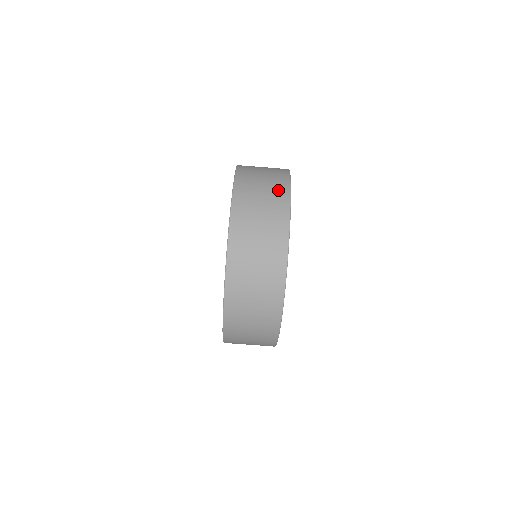
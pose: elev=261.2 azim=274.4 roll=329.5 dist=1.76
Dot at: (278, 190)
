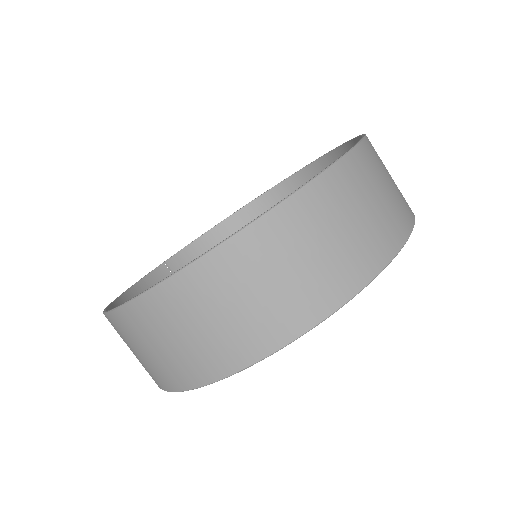
Dot at: (377, 242)
